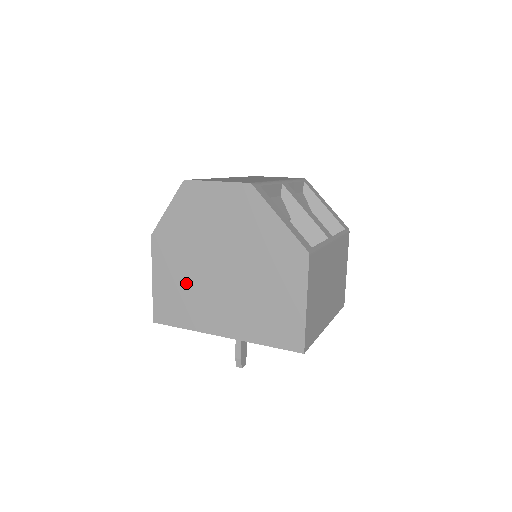
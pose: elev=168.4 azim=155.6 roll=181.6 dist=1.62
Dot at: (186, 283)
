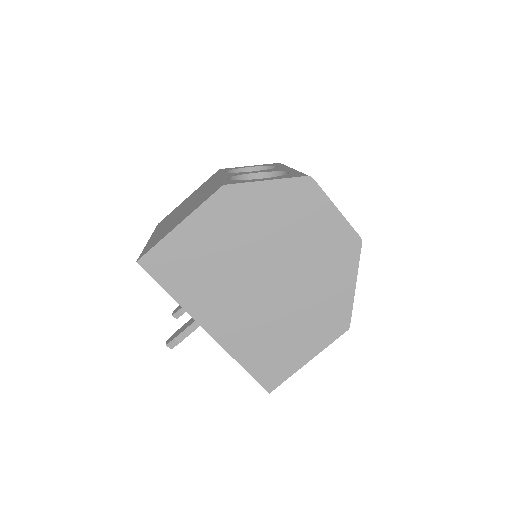
Dot at: (216, 259)
